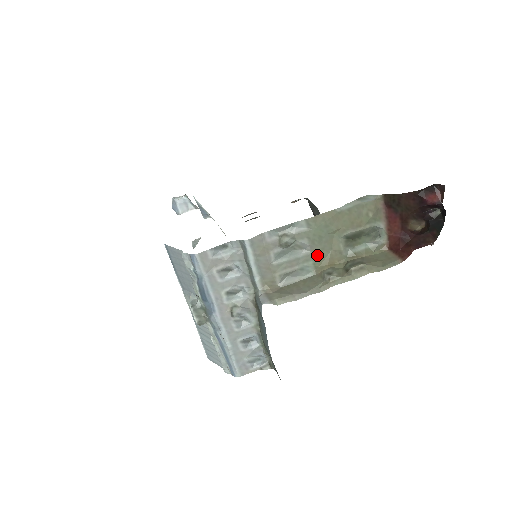
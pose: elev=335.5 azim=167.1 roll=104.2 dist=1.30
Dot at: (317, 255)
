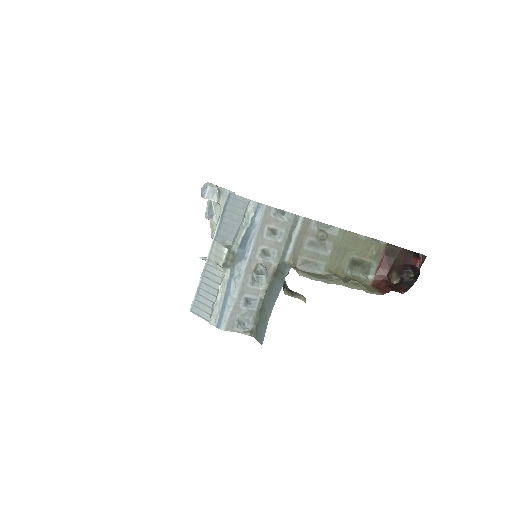
Dot at: (331, 260)
